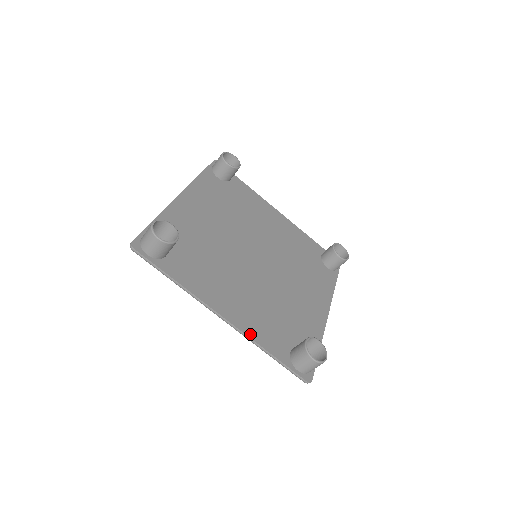
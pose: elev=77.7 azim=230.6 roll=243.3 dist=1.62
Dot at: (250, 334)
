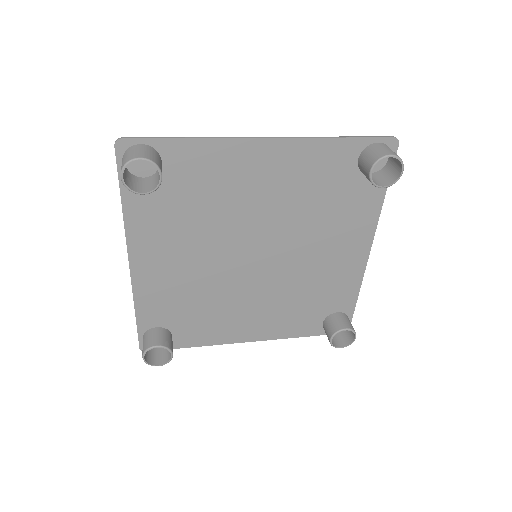
Dot at: (137, 291)
